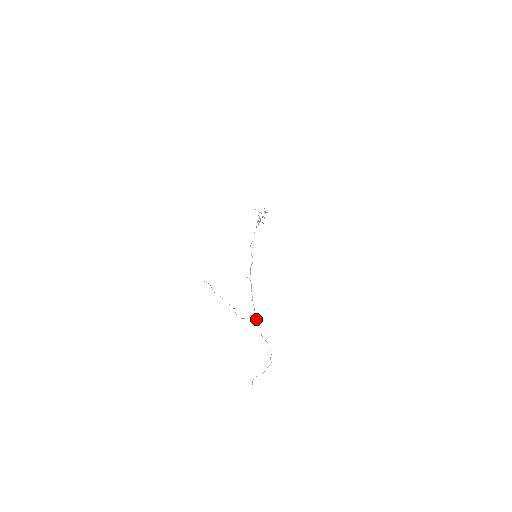
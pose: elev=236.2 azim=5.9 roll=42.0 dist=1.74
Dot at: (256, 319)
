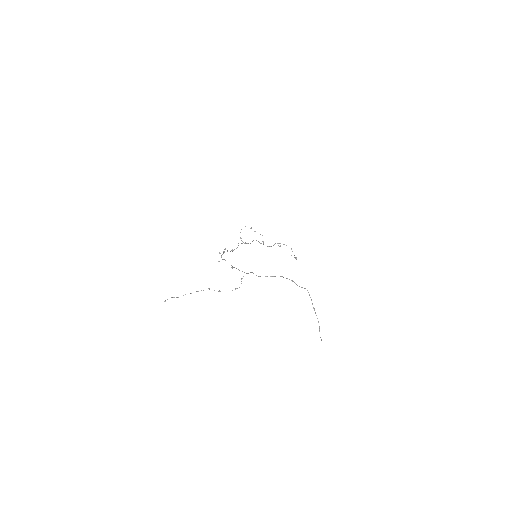
Dot at: occluded
